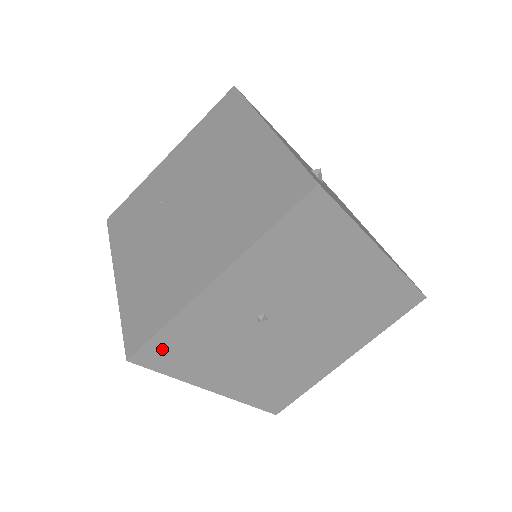
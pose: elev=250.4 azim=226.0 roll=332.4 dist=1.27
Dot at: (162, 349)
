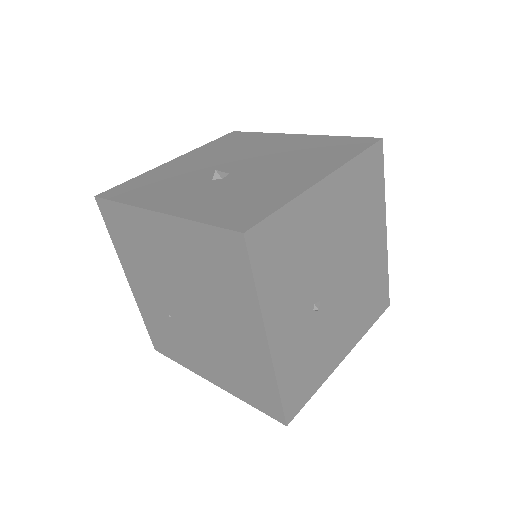
Dot at: (294, 396)
